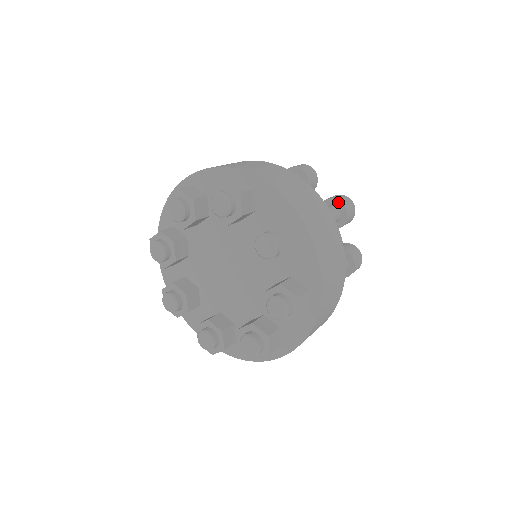
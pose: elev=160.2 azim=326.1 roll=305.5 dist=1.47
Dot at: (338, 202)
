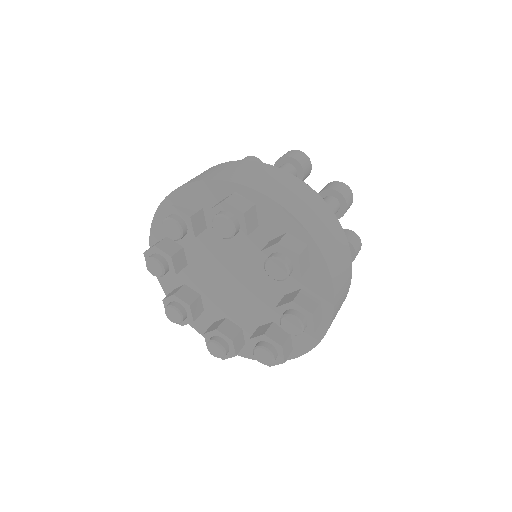
Dot at: (337, 193)
